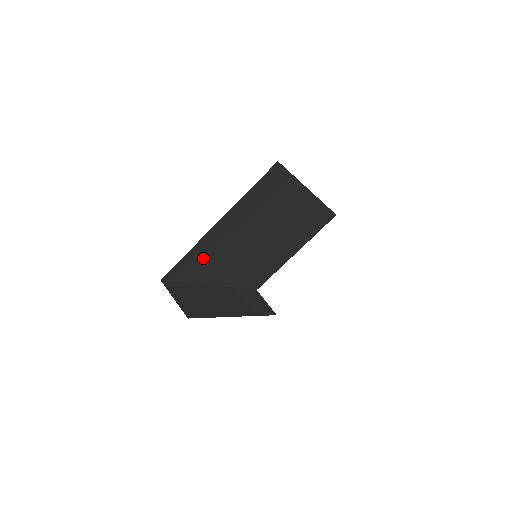
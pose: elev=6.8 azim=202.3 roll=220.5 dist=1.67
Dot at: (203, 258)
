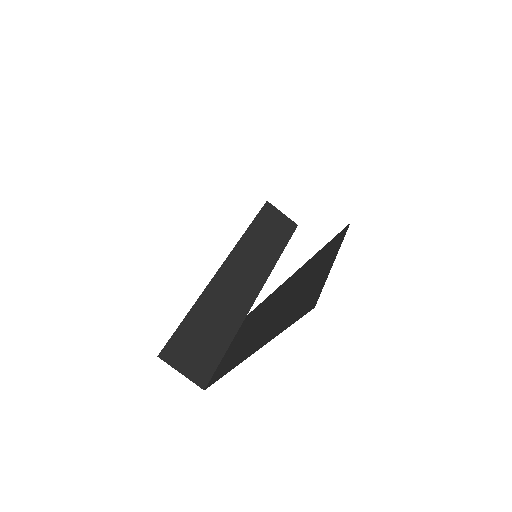
Dot at: occluded
